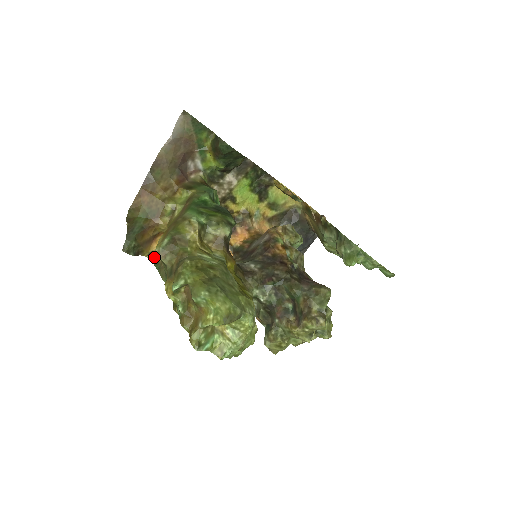
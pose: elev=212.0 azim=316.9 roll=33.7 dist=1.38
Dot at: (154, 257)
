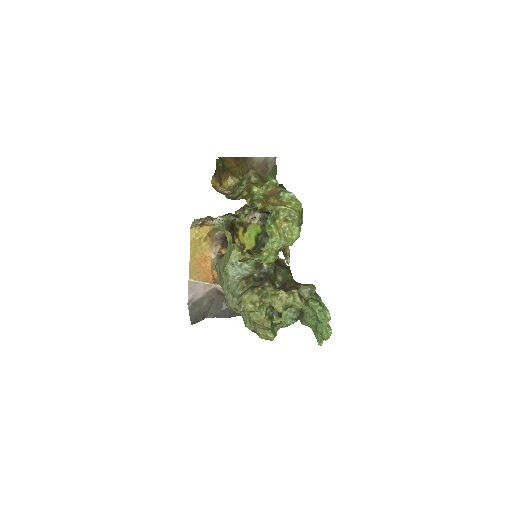
Dot at: (216, 187)
